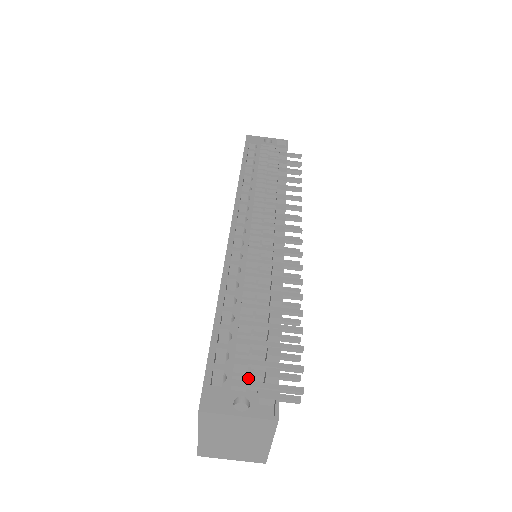
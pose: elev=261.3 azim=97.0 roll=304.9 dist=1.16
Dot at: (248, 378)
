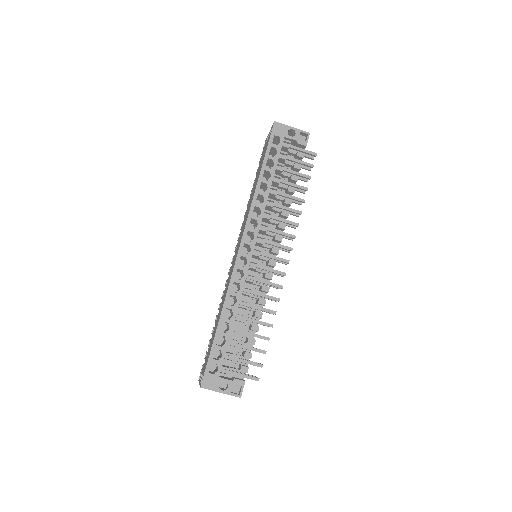
Dot at: occluded
